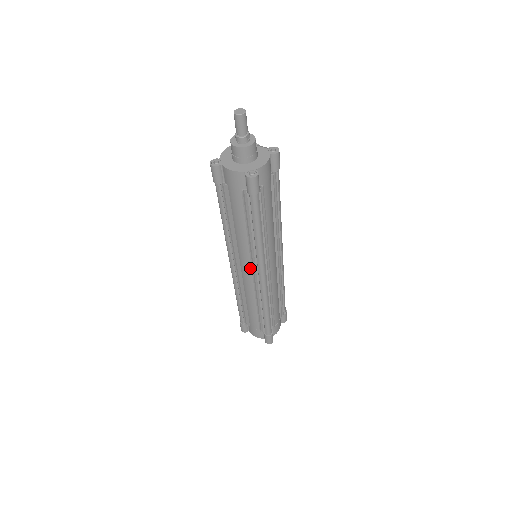
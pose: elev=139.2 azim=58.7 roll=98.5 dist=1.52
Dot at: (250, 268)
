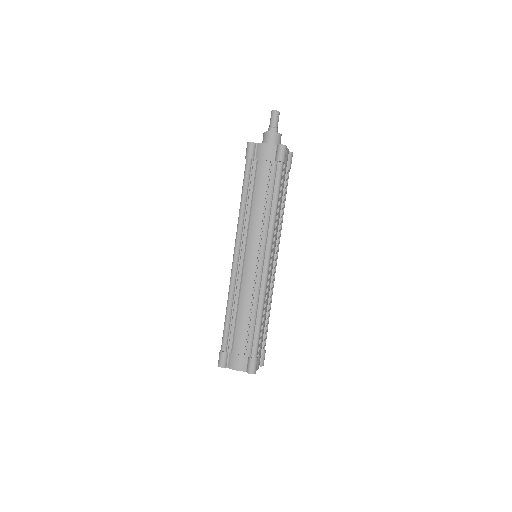
Dot at: (256, 254)
